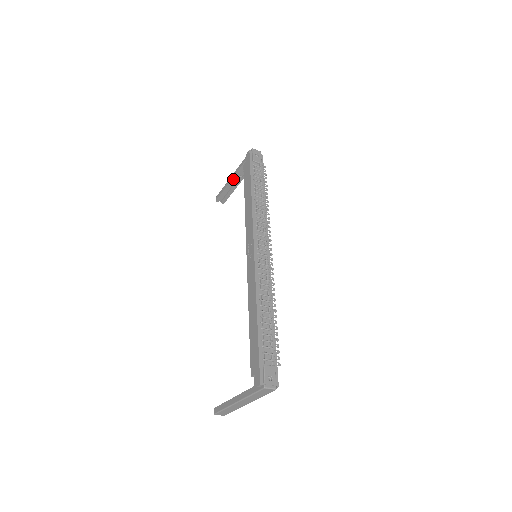
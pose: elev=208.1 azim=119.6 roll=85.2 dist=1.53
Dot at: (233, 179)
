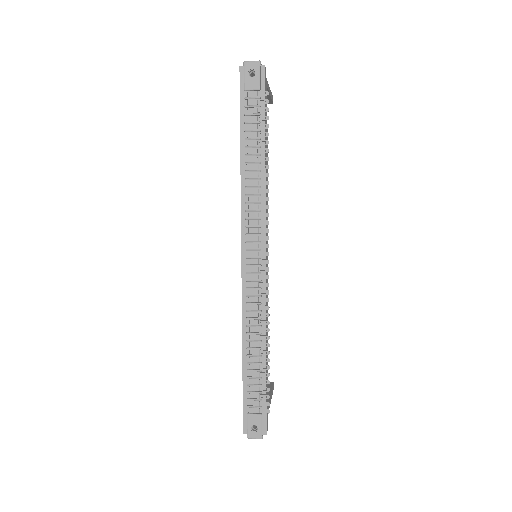
Dot at: occluded
